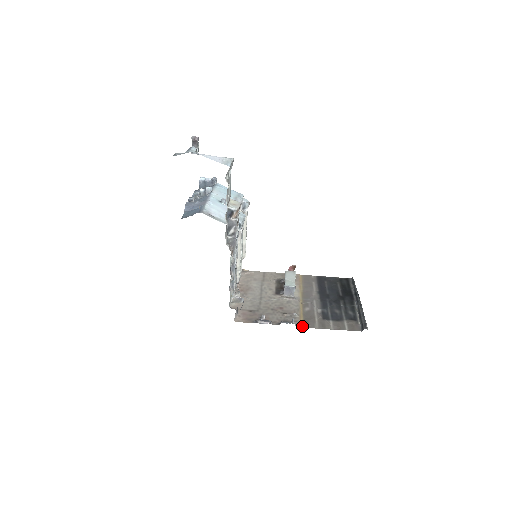
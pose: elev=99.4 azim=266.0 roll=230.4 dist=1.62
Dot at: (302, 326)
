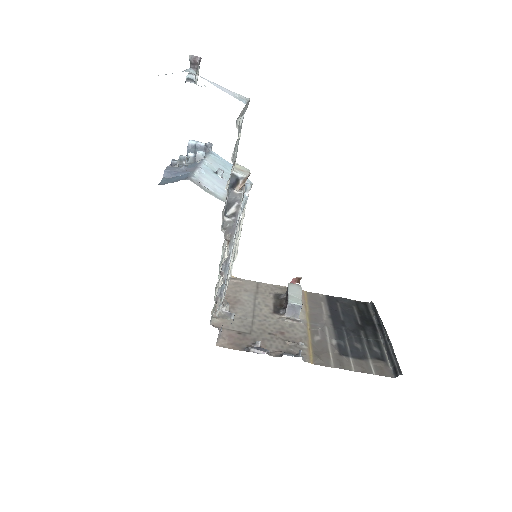
Dot at: (312, 362)
